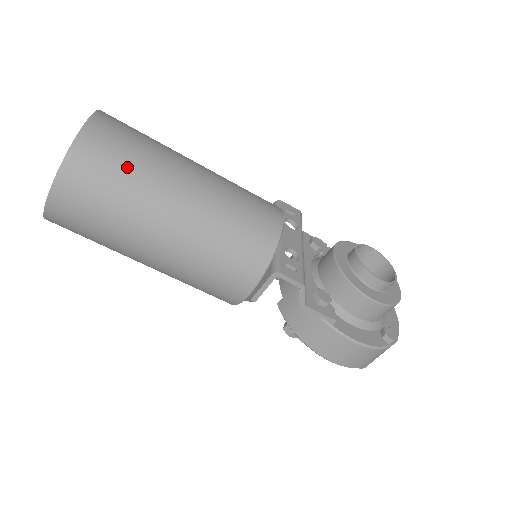
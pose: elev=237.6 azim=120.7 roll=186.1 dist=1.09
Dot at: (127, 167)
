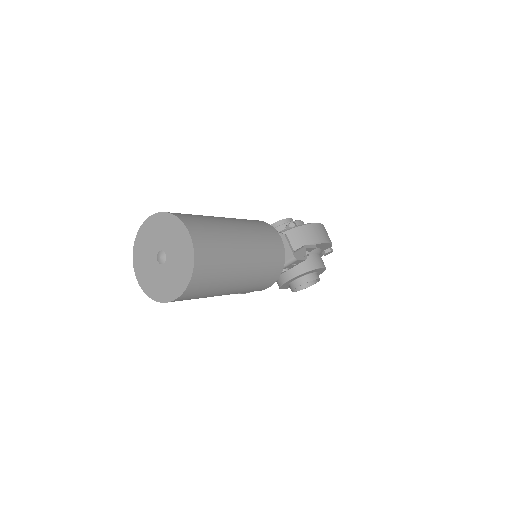
Dot at: occluded
